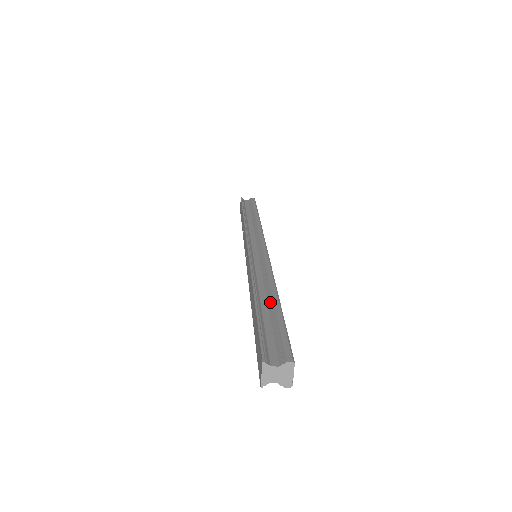
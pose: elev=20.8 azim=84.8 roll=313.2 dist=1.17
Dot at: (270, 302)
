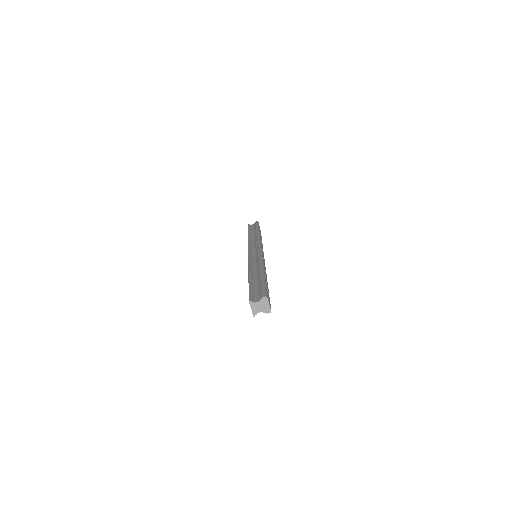
Dot at: (258, 275)
